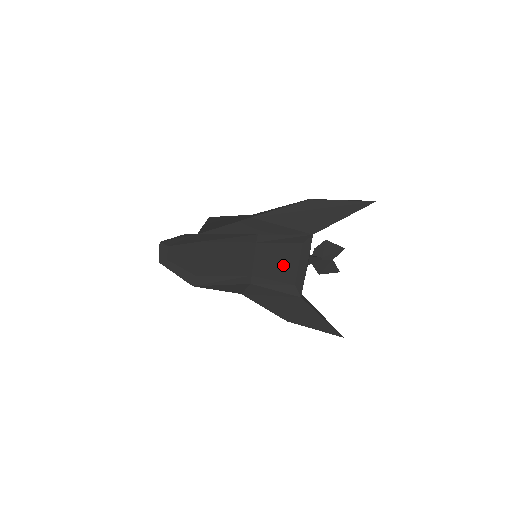
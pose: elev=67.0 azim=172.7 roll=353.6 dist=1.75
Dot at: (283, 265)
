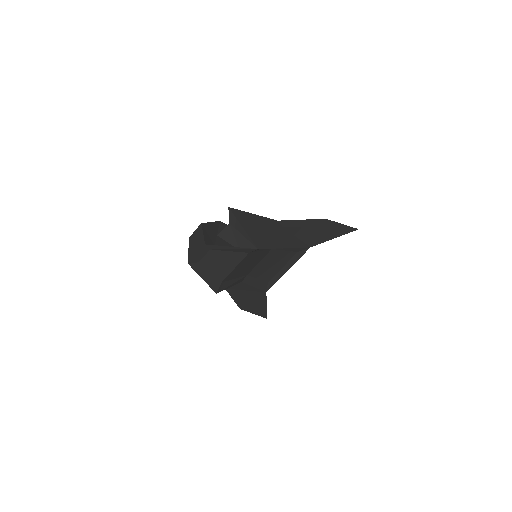
Dot at: (273, 267)
